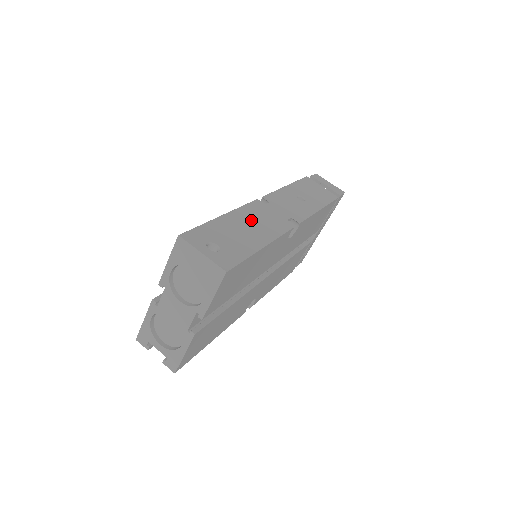
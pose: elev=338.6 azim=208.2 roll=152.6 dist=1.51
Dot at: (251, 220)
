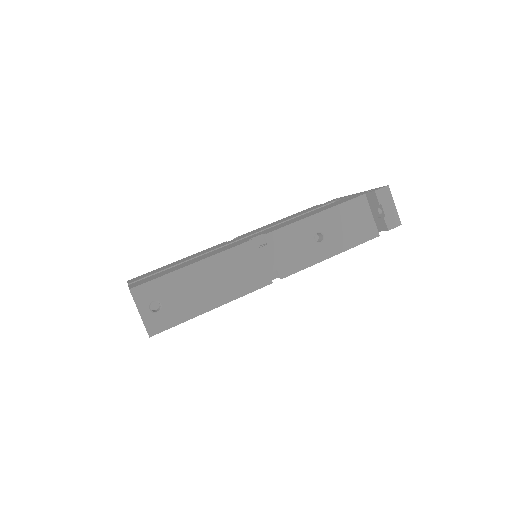
Dot at: (223, 272)
